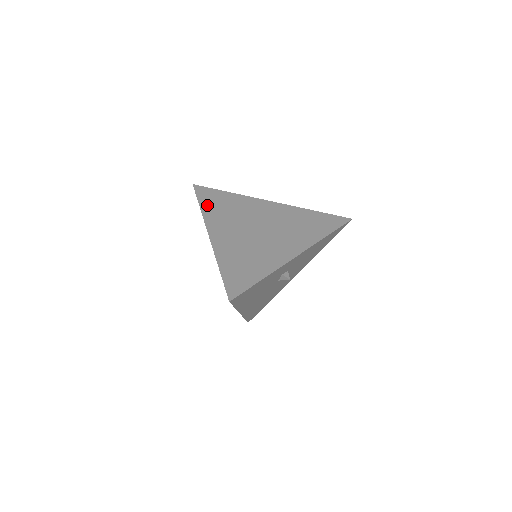
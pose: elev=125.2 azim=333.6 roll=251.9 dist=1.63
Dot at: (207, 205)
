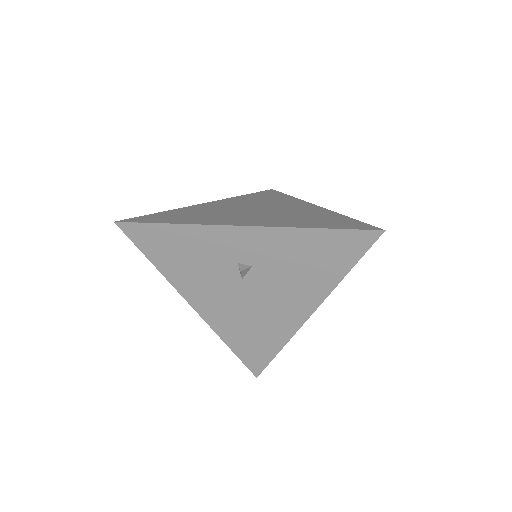
Dot at: (251, 195)
